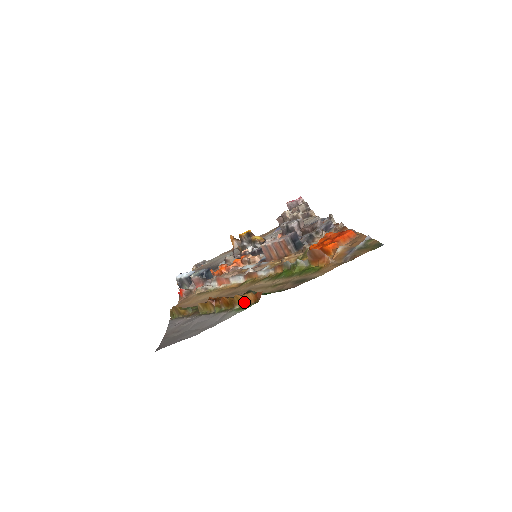
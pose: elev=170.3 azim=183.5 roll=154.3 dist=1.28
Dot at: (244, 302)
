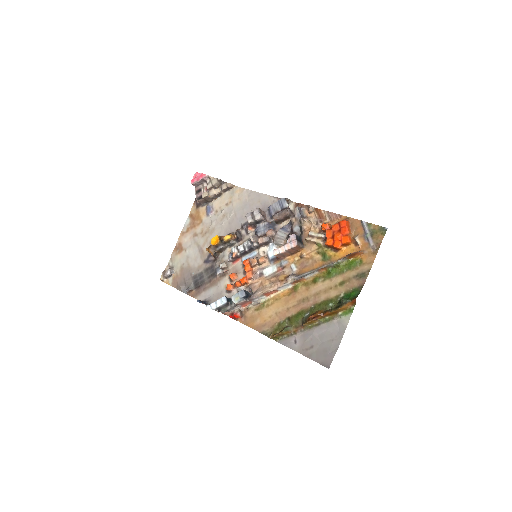
Dot at: (345, 309)
